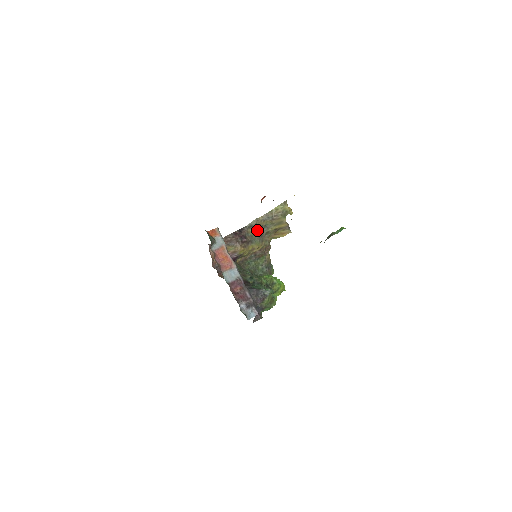
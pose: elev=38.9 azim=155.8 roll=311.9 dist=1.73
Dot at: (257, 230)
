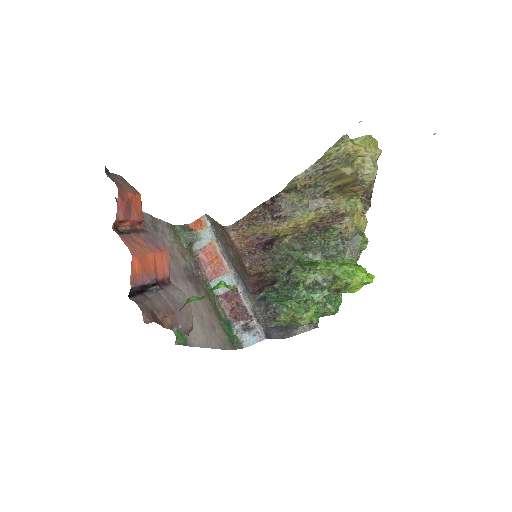
Dot at: (304, 193)
